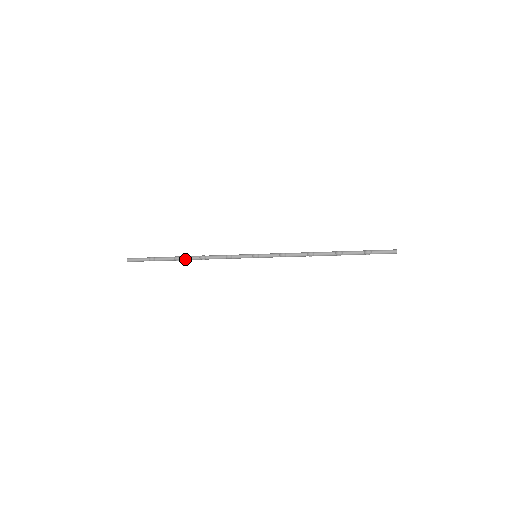
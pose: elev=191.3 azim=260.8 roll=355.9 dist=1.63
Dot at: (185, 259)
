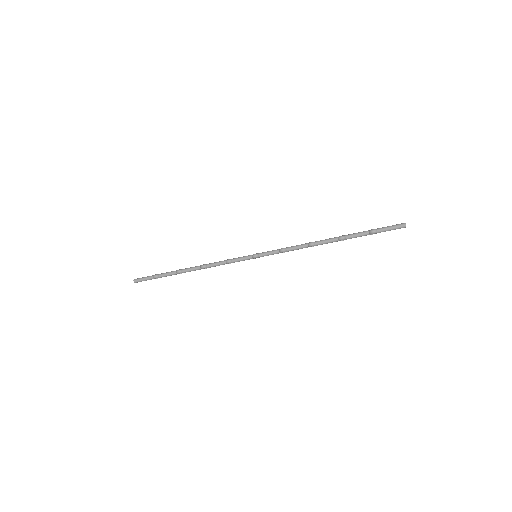
Dot at: (187, 271)
